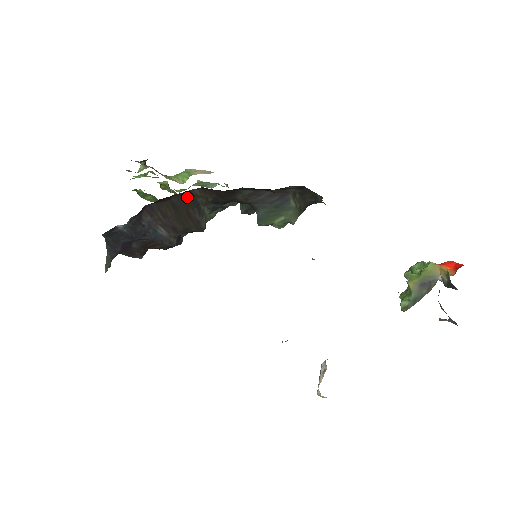
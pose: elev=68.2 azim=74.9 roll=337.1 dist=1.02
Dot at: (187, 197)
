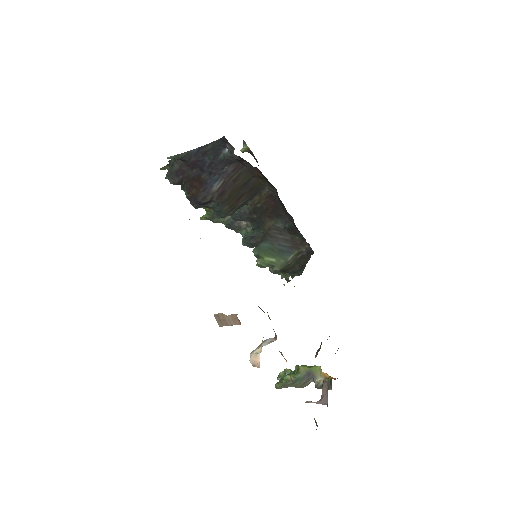
Dot at: (257, 188)
